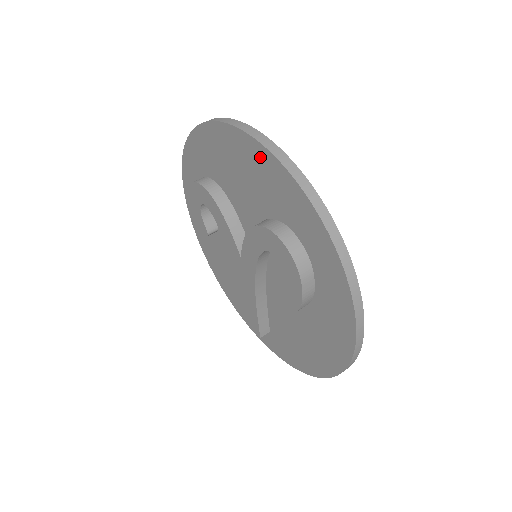
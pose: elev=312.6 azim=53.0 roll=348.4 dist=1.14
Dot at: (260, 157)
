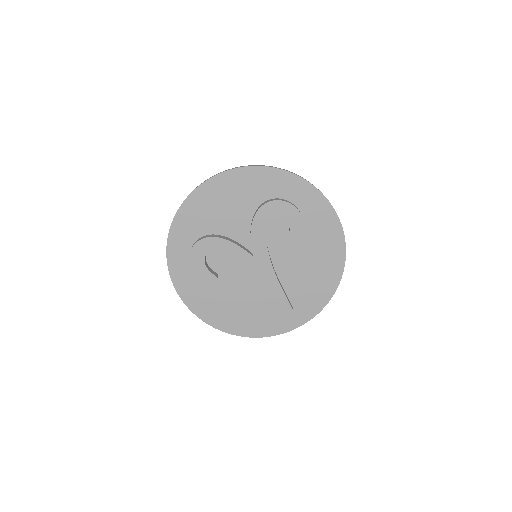
Dot at: (236, 177)
